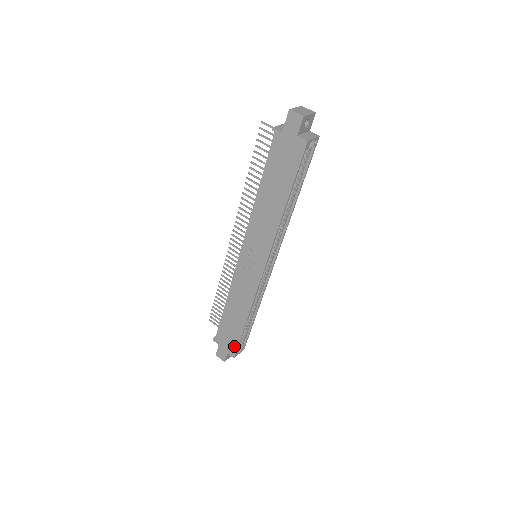
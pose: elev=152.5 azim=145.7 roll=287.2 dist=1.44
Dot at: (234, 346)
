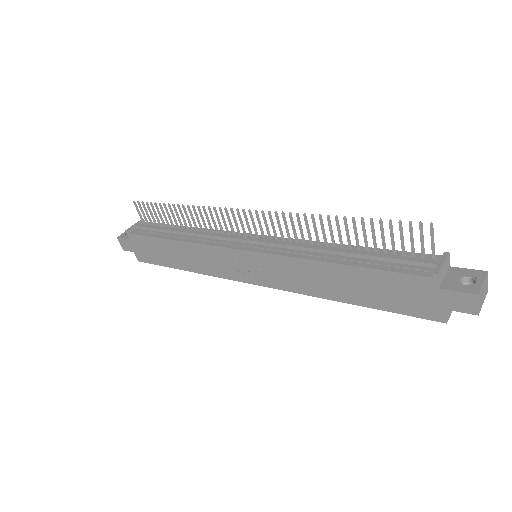
Dot at: (148, 259)
